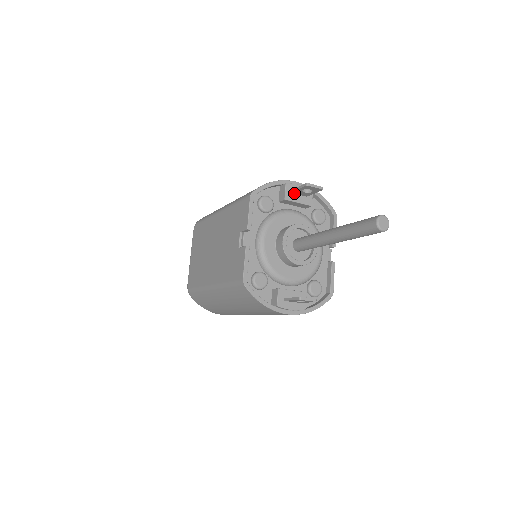
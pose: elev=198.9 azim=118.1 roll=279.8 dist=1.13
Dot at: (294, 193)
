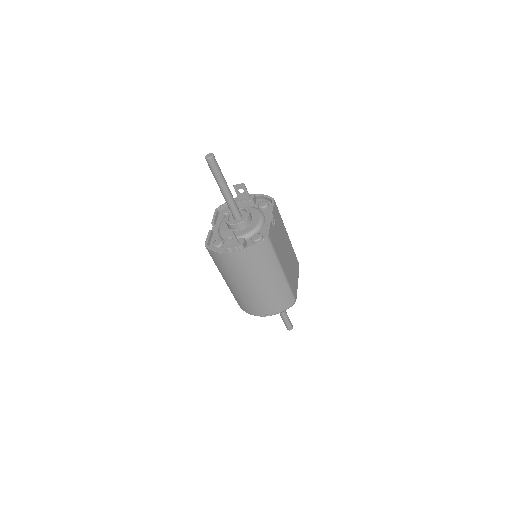
Dot at: (241, 199)
